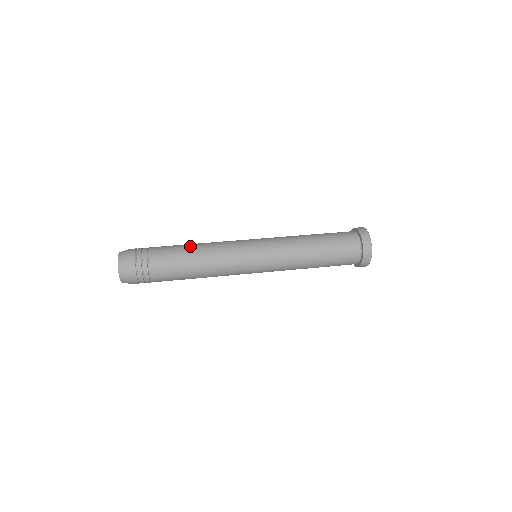
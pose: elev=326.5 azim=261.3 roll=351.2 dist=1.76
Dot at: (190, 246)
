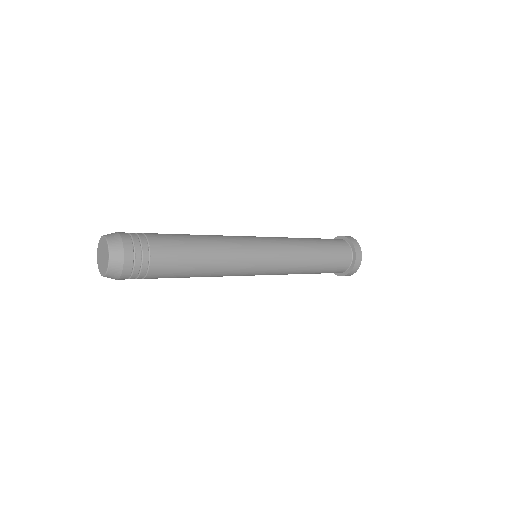
Dot at: occluded
